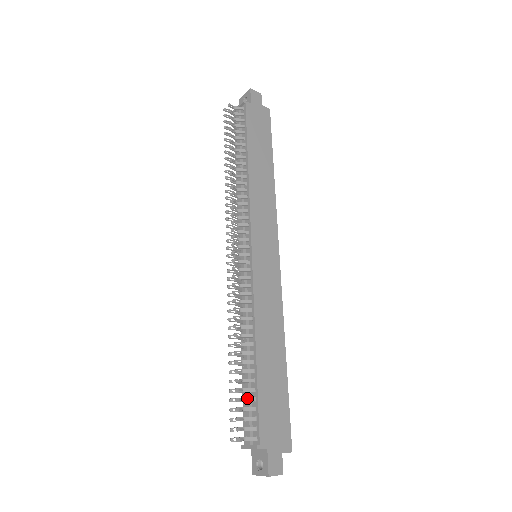
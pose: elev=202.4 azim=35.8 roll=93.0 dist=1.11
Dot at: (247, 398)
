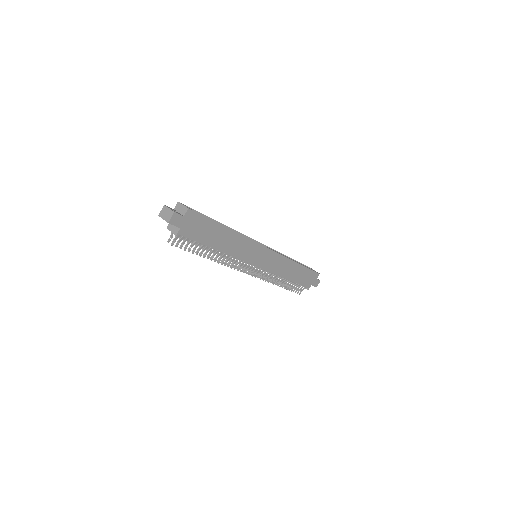
Dot at: (294, 286)
